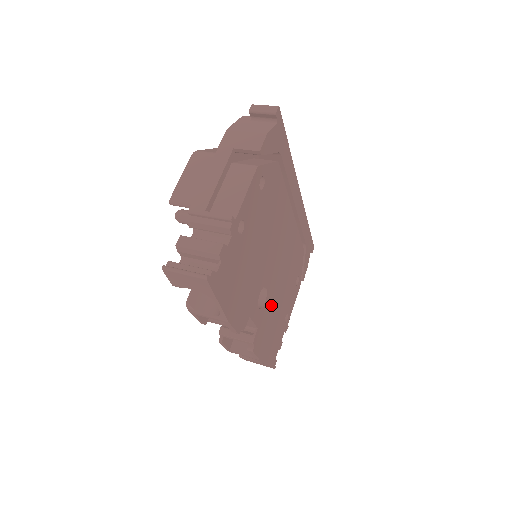
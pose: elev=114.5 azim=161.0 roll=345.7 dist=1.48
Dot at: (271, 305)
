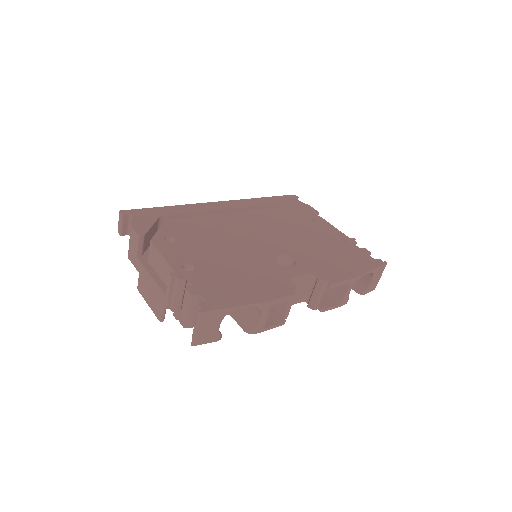
Dot at: (305, 253)
